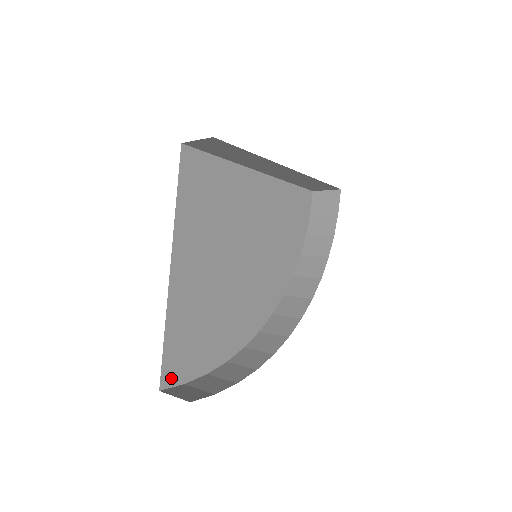
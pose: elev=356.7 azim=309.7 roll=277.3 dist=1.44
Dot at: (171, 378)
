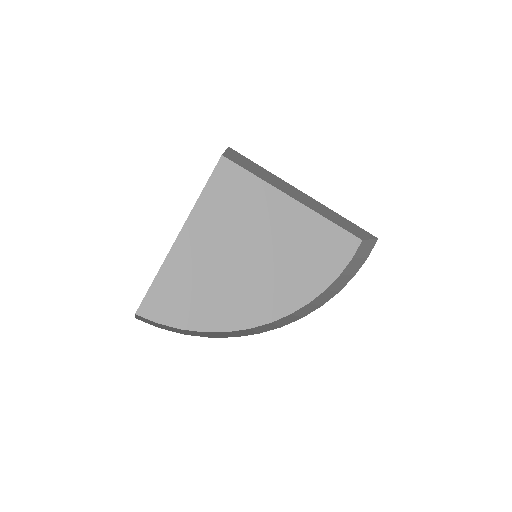
Dot at: (149, 312)
